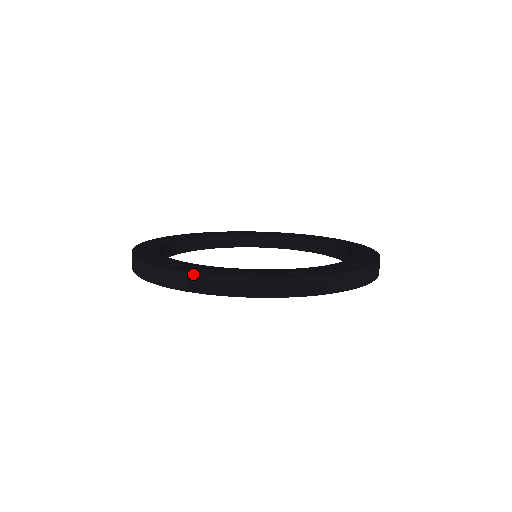
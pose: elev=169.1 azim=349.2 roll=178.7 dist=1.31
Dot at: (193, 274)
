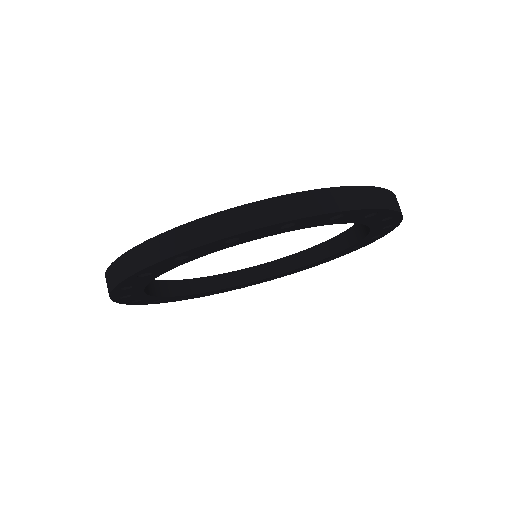
Dot at: (209, 217)
